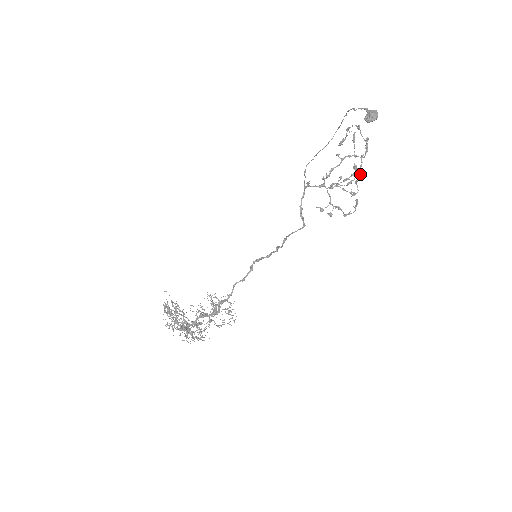
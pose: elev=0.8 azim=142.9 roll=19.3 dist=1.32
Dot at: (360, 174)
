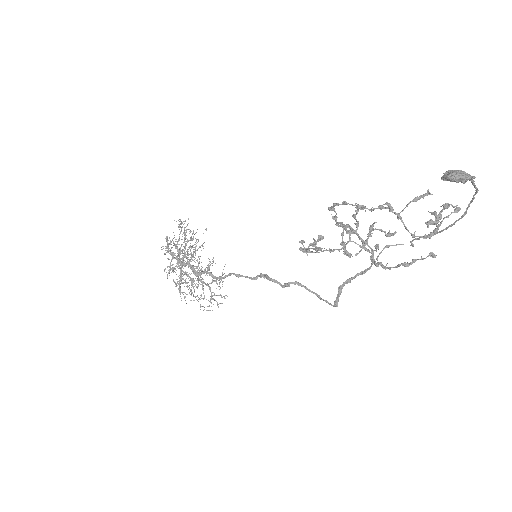
Dot at: occluded
